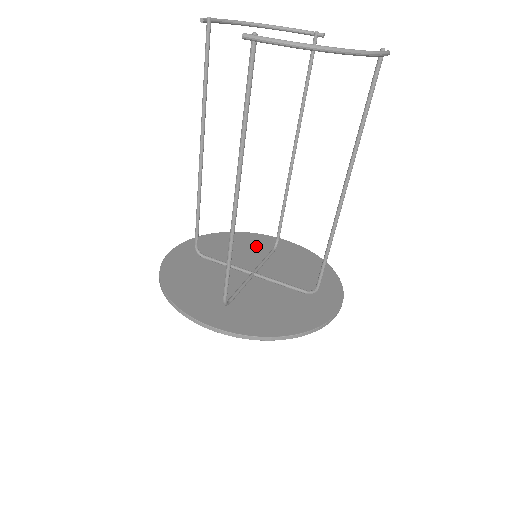
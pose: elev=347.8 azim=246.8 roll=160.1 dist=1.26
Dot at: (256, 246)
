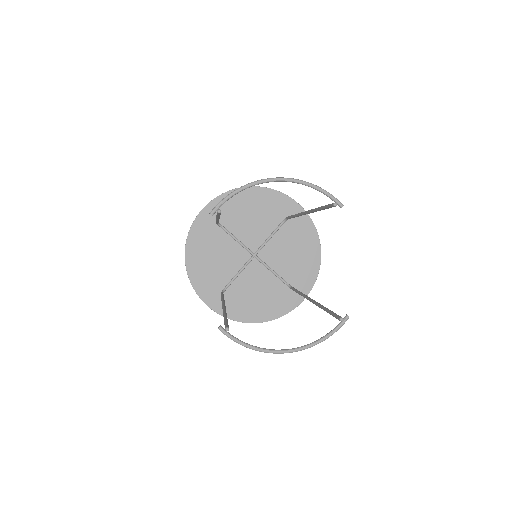
Dot at: (270, 213)
